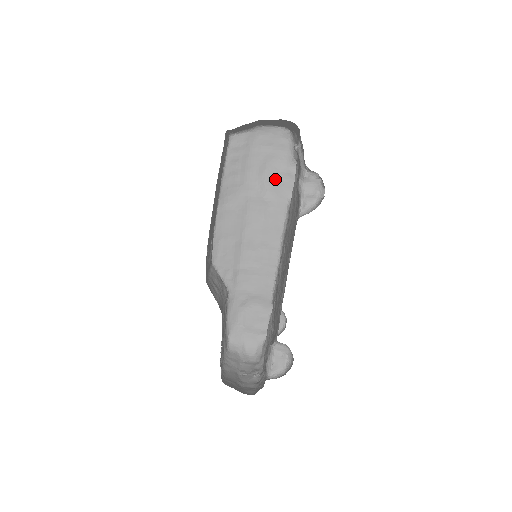
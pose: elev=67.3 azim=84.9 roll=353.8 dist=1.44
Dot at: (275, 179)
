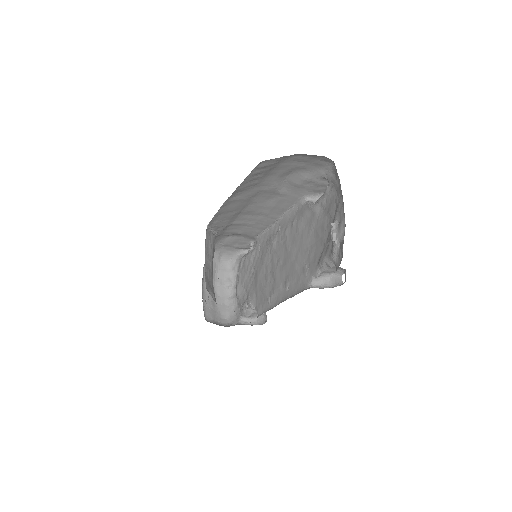
Dot at: (296, 183)
